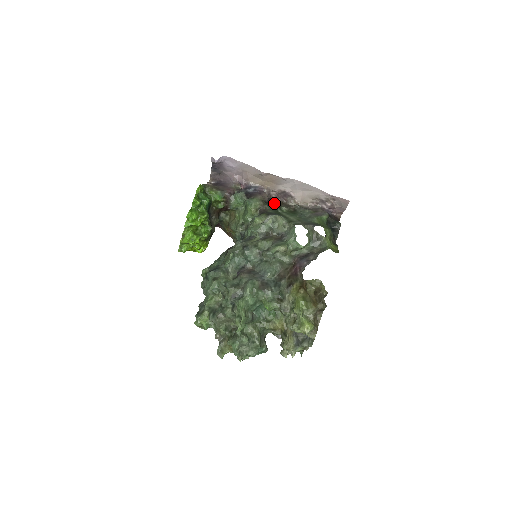
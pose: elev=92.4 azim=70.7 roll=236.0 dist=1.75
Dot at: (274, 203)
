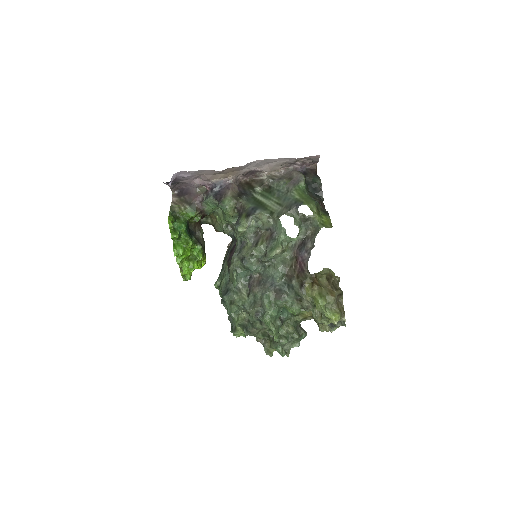
Dot at: (246, 188)
